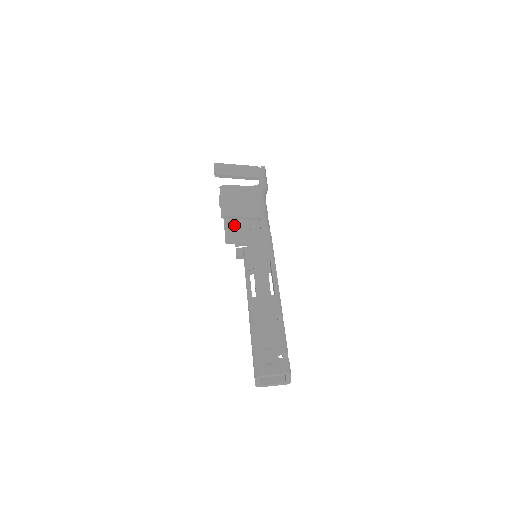
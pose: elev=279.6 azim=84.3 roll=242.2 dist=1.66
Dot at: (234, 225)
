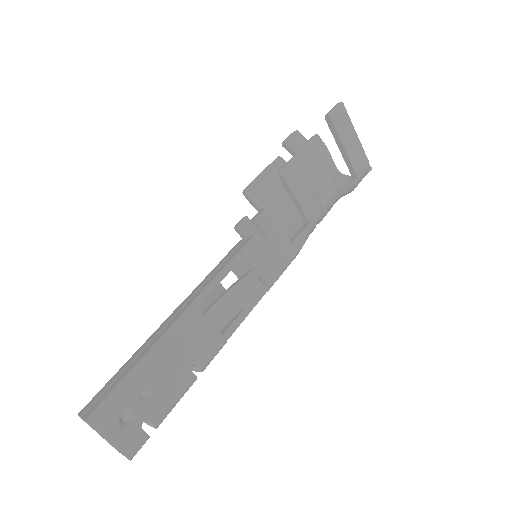
Dot at: (274, 184)
